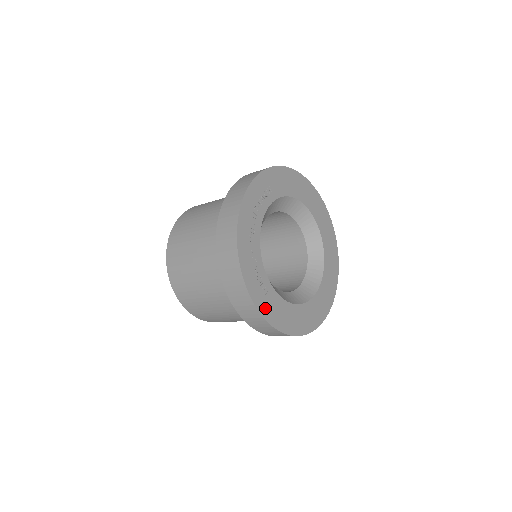
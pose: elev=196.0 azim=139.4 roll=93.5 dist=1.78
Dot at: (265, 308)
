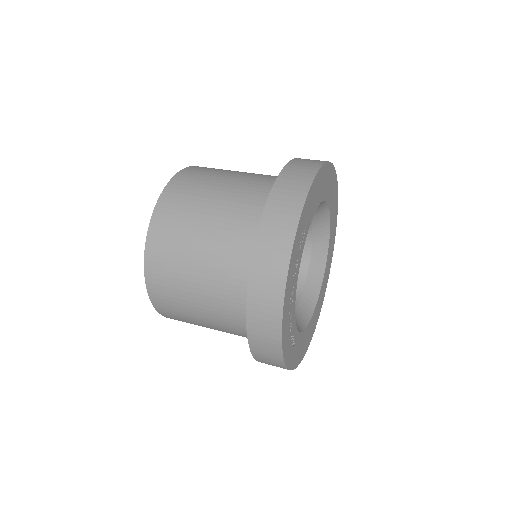
Dot at: (293, 360)
